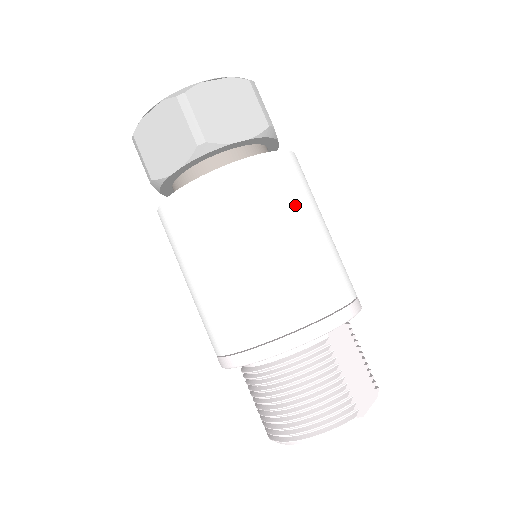
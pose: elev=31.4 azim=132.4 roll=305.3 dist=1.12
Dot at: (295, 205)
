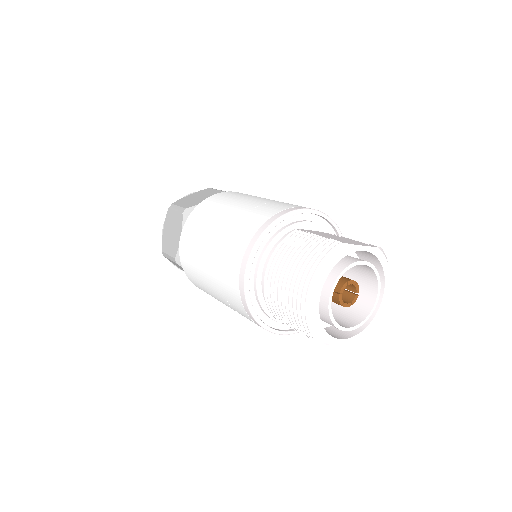
Dot at: occluded
